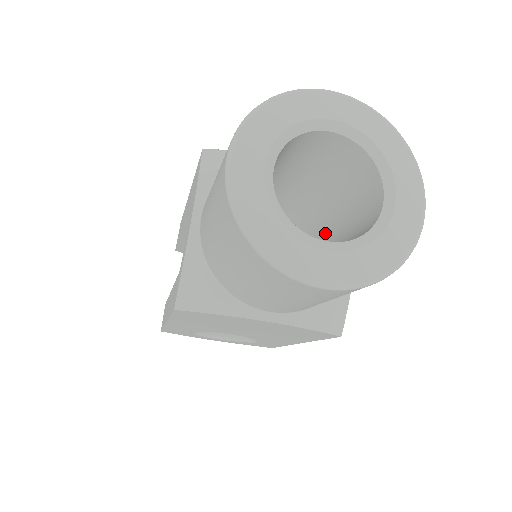
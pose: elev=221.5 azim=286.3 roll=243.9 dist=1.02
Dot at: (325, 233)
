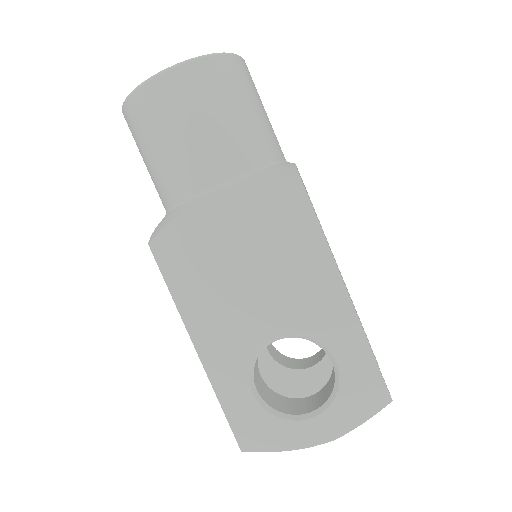
Dot at: occluded
